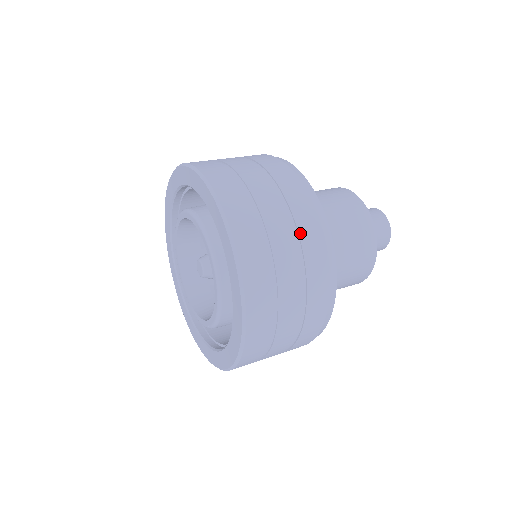
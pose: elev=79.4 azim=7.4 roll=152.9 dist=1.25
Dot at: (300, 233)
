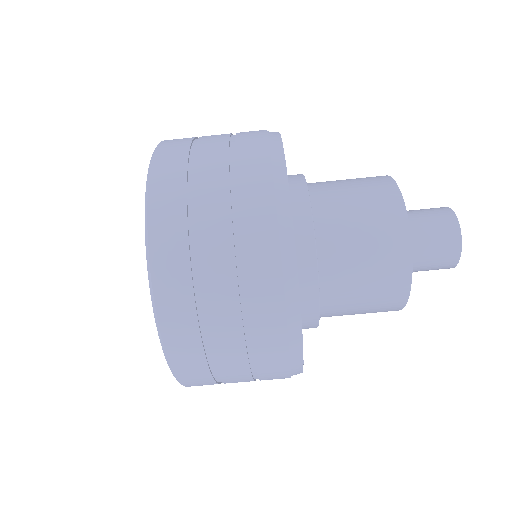
Dot at: (245, 264)
